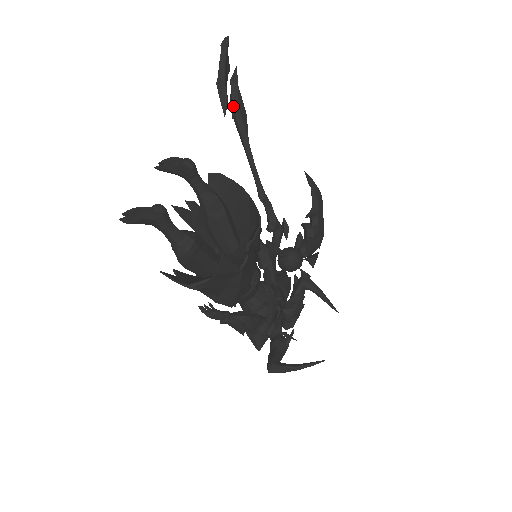
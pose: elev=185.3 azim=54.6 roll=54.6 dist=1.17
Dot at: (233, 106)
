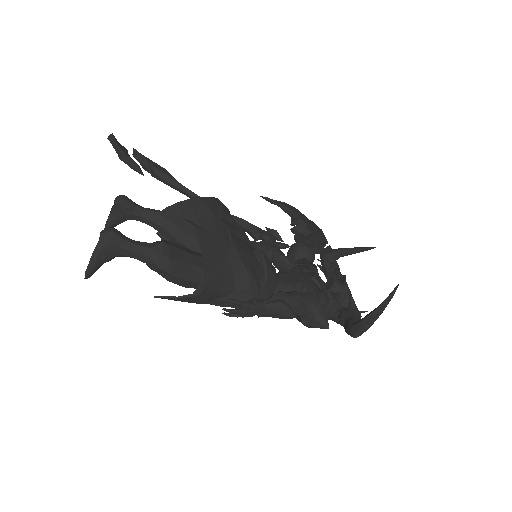
Dot at: (147, 168)
